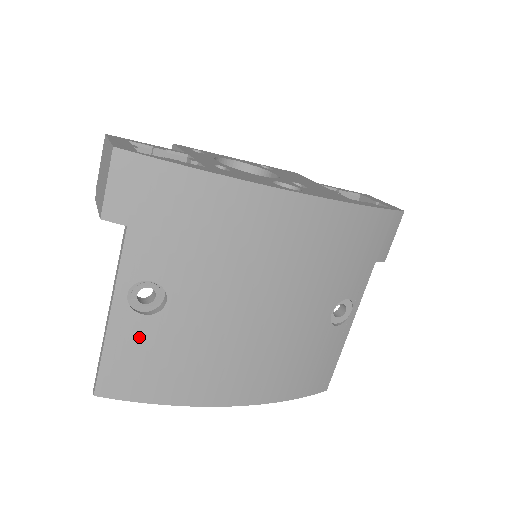
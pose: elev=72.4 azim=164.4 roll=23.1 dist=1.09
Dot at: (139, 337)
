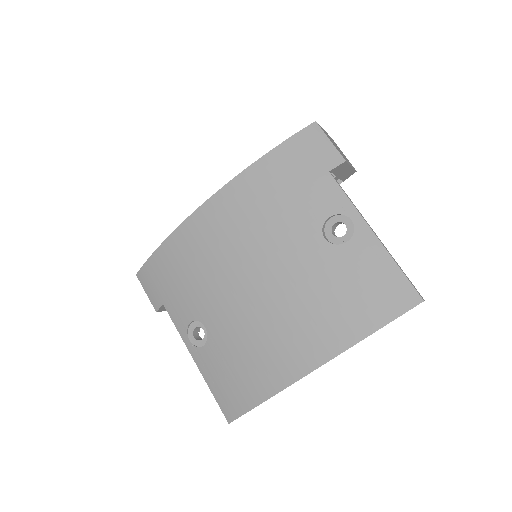
Dot at: (213, 362)
